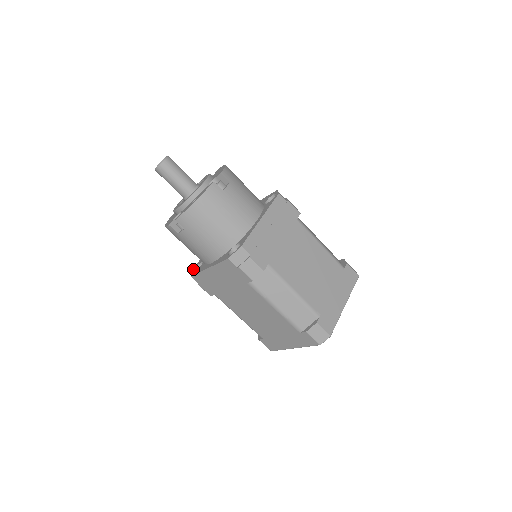
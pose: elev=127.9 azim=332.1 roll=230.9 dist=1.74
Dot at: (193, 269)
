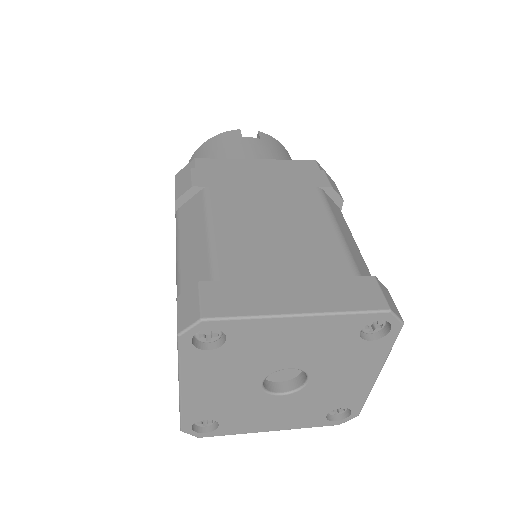
Dot at: occluded
